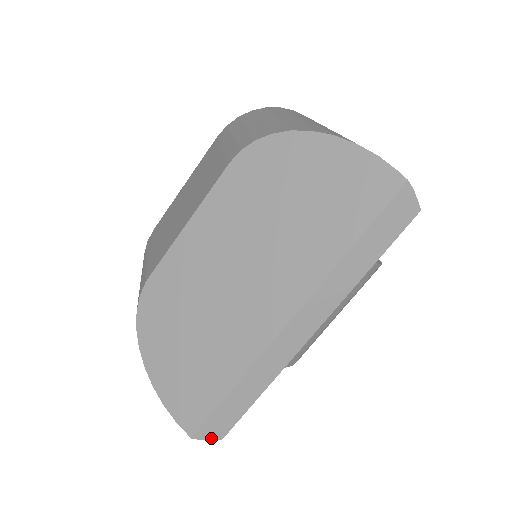
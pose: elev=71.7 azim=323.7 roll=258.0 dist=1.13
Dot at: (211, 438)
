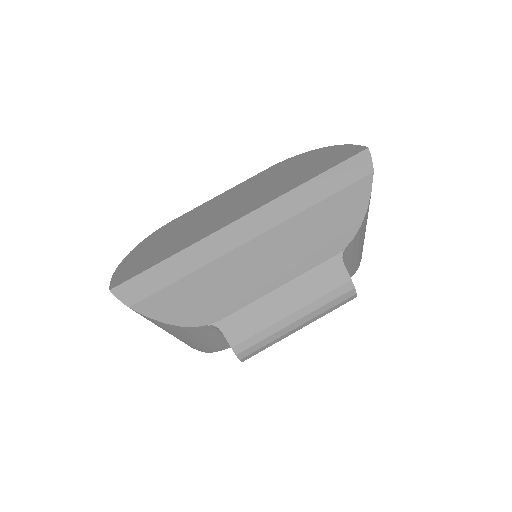
Dot at: (123, 300)
